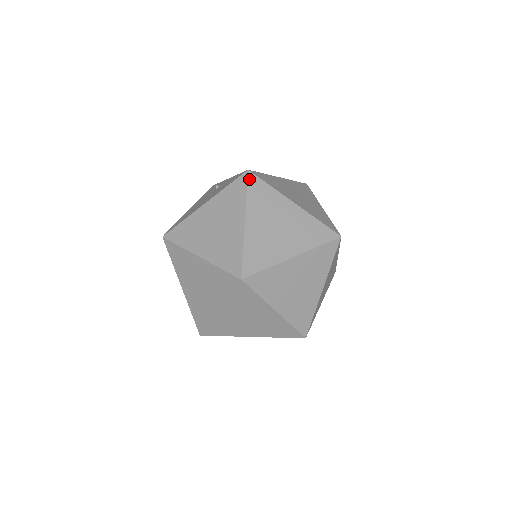
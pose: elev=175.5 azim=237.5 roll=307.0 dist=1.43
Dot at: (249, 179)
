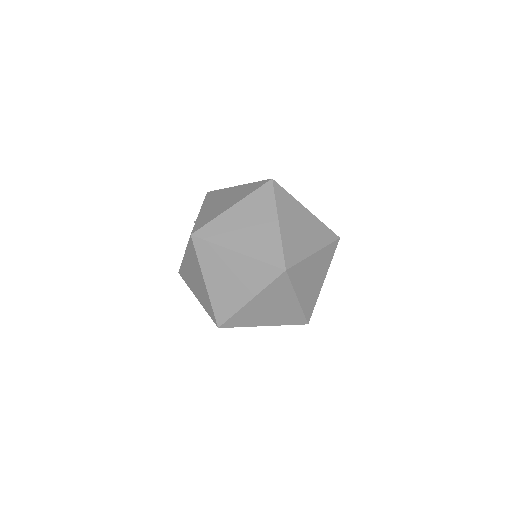
Dot at: (194, 243)
